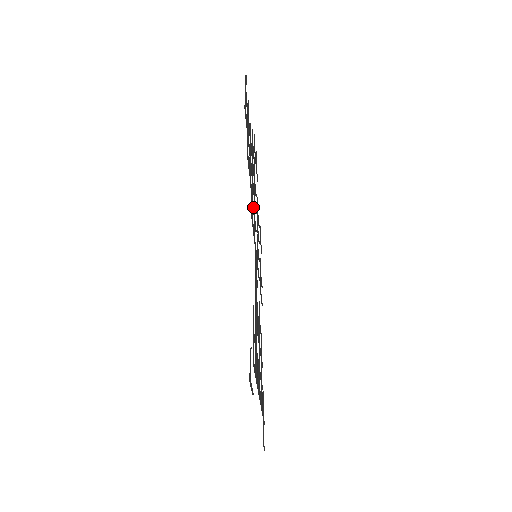
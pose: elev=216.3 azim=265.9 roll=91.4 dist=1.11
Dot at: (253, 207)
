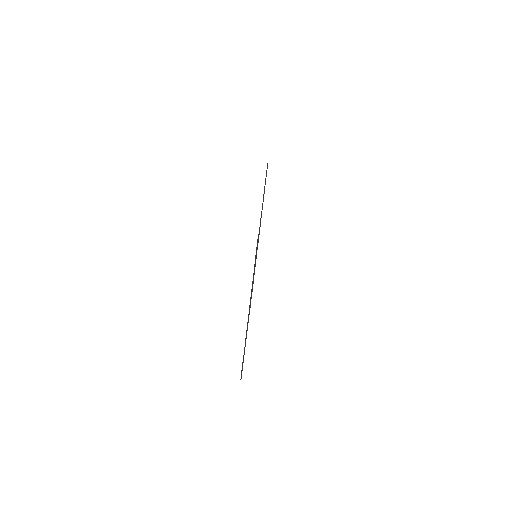
Dot at: occluded
